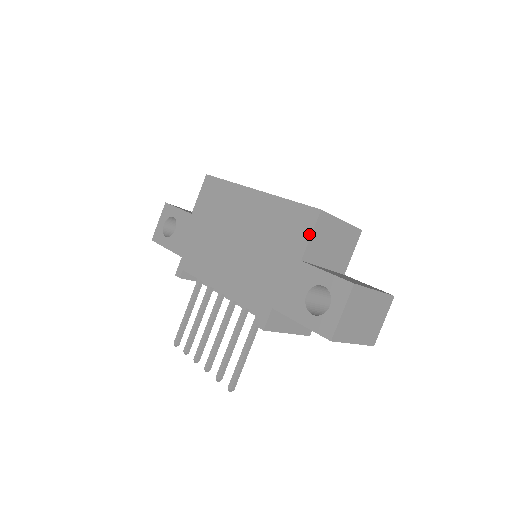
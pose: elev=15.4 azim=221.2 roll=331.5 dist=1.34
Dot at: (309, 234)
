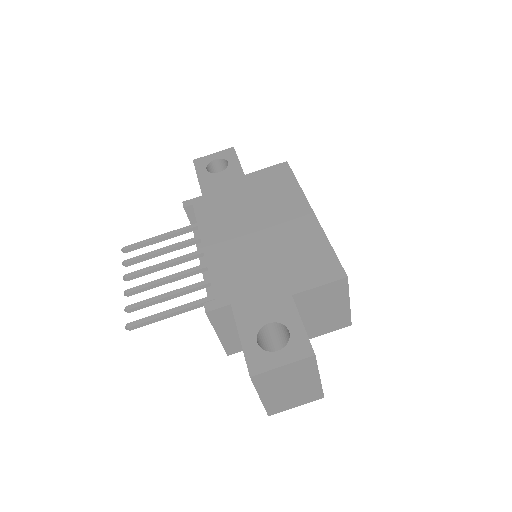
Dot at: (319, 283)
